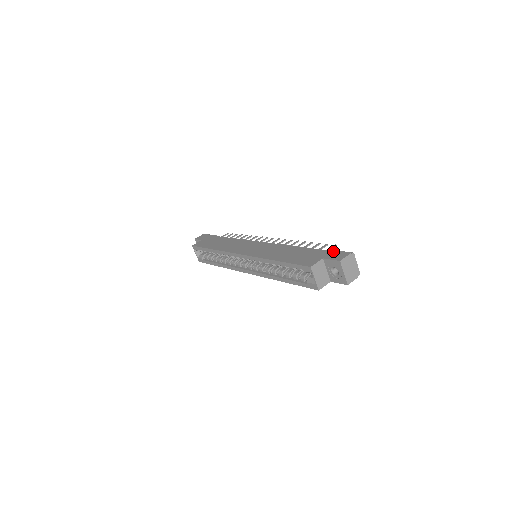
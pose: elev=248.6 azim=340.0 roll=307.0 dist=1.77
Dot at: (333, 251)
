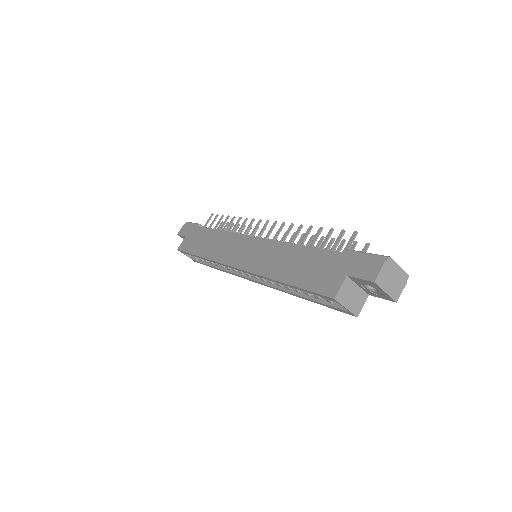
Dot at: (357, 256)
